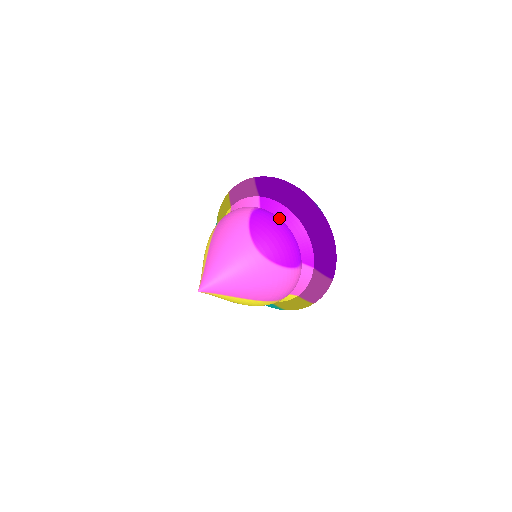
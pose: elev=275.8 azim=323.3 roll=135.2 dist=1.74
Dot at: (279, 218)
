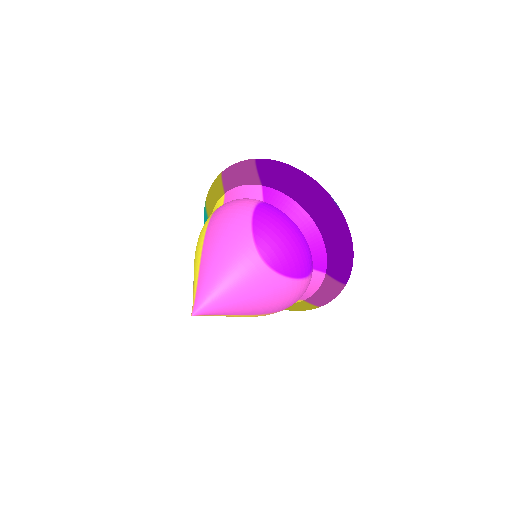
Dot at: (288, 216)
